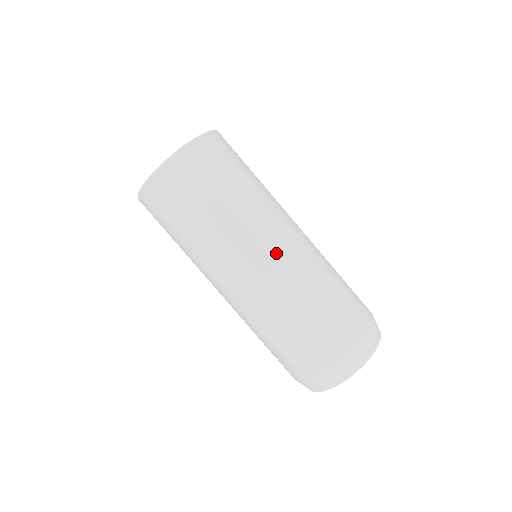
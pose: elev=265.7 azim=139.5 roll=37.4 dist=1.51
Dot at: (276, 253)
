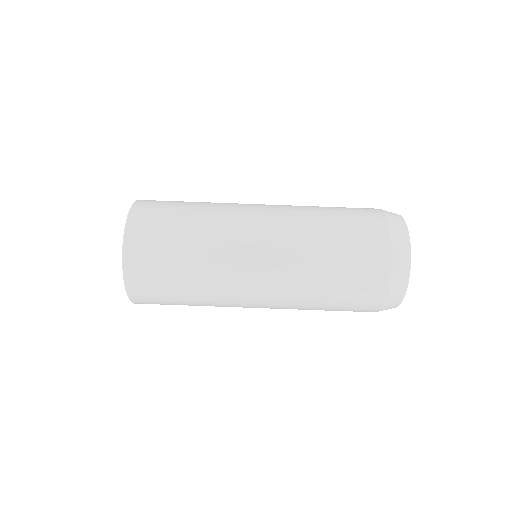
Dot at: (265, 236)
